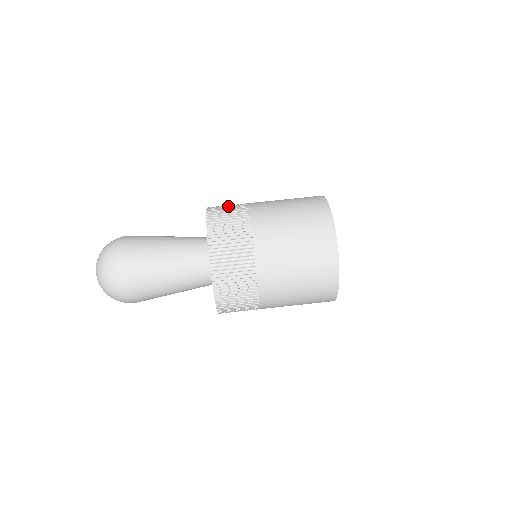
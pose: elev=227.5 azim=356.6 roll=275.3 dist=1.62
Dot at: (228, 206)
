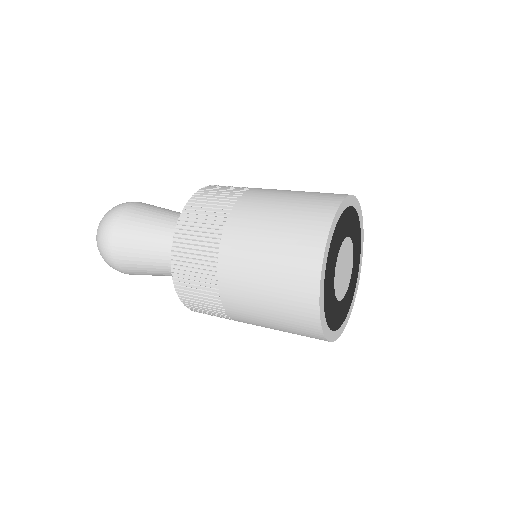
Dot at: occluded
